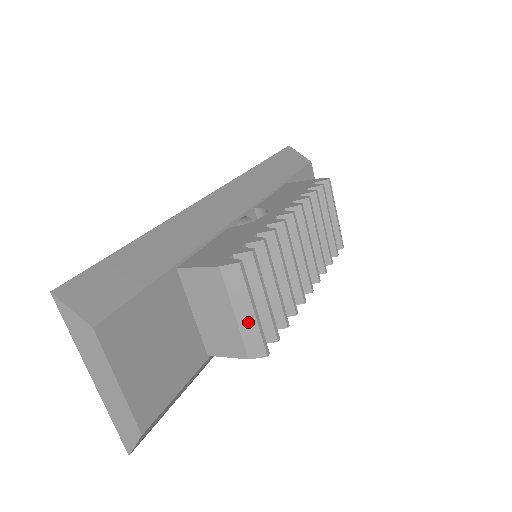
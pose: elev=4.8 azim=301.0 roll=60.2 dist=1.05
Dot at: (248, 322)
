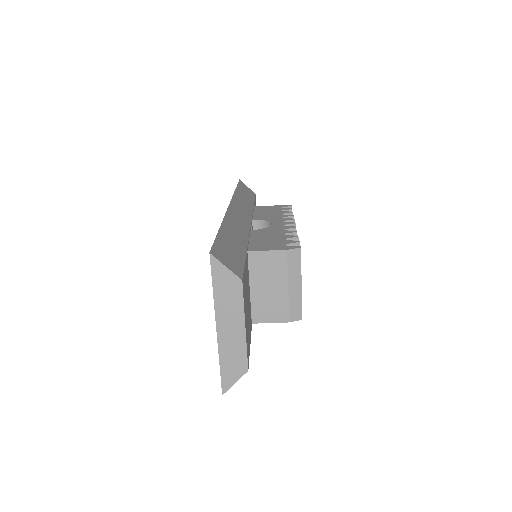
Dot at: (296, 293)
